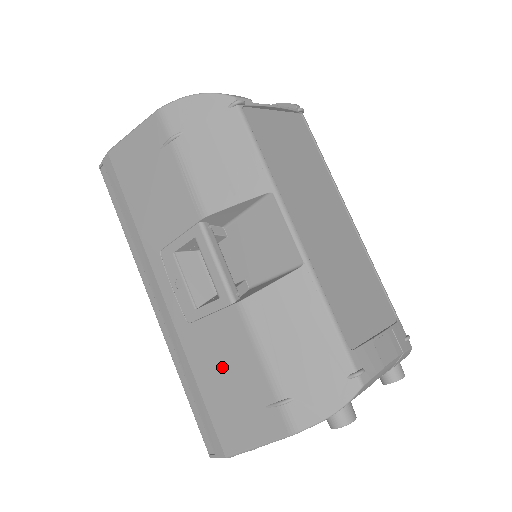
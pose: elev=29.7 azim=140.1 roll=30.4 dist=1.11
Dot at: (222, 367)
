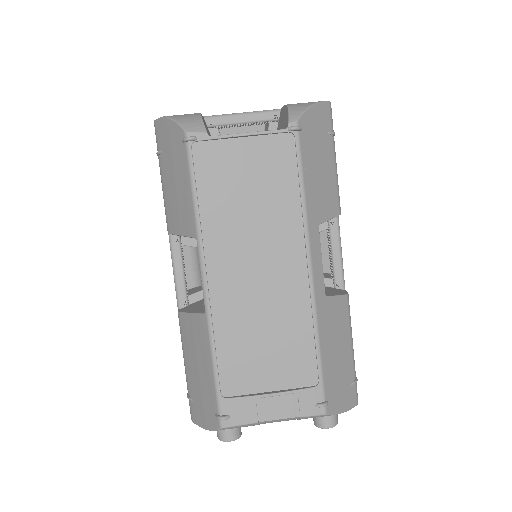
Dot at: occluded
